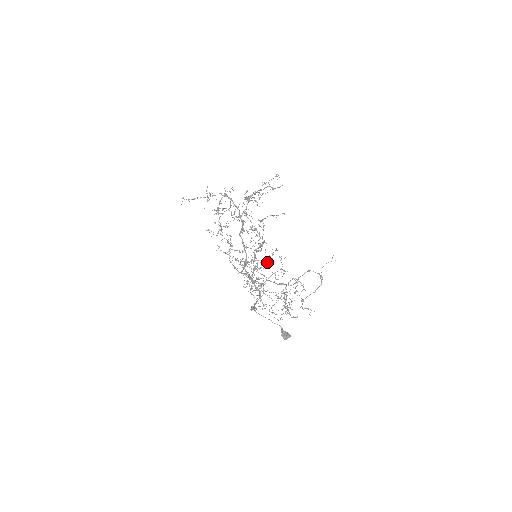
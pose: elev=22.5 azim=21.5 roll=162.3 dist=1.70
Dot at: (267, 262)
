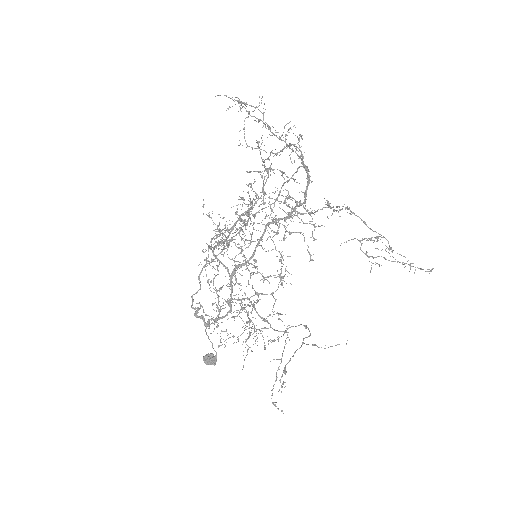
Dot at: occluded
